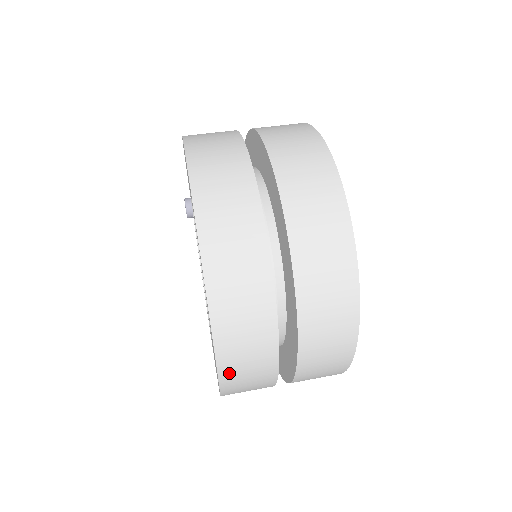
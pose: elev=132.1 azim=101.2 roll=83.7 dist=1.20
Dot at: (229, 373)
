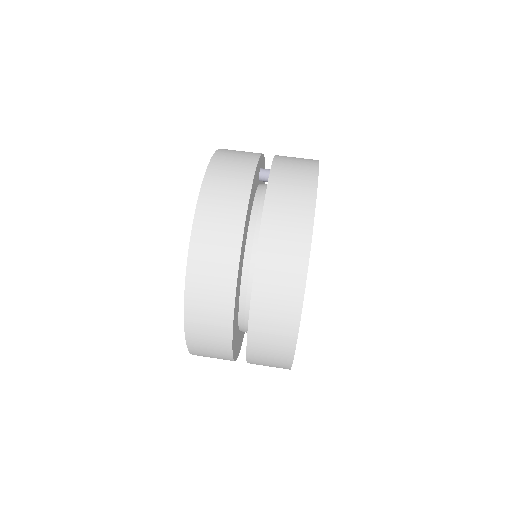
Dot at: occluded
